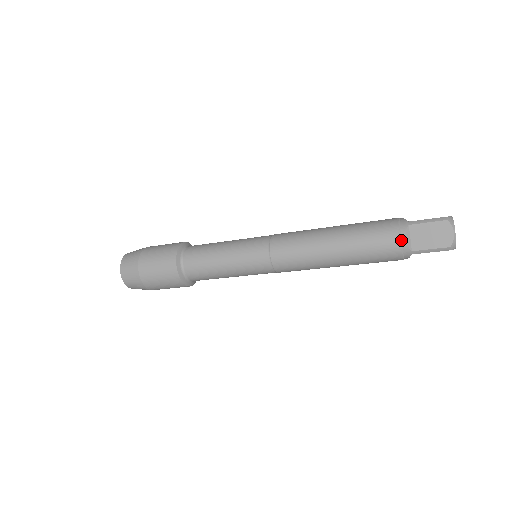
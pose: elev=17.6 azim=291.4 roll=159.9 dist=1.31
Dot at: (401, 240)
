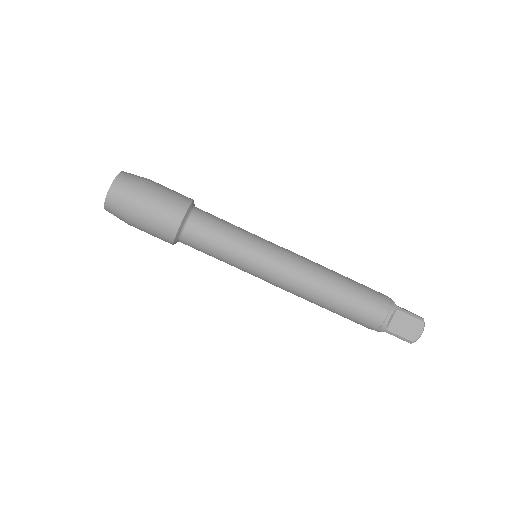
Dot at: (388, 297)
